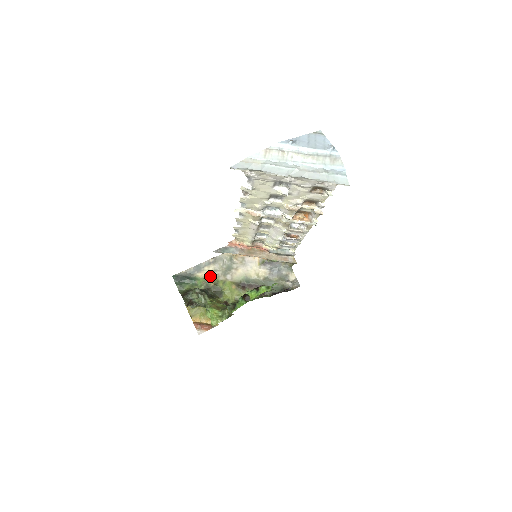
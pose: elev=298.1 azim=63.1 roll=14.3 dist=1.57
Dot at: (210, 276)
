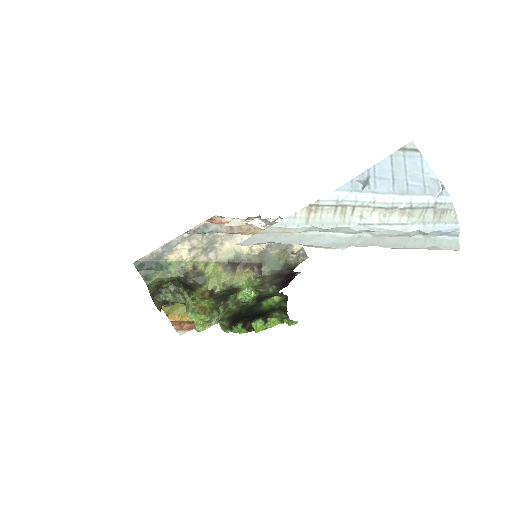
Dot at: (186, 257)
